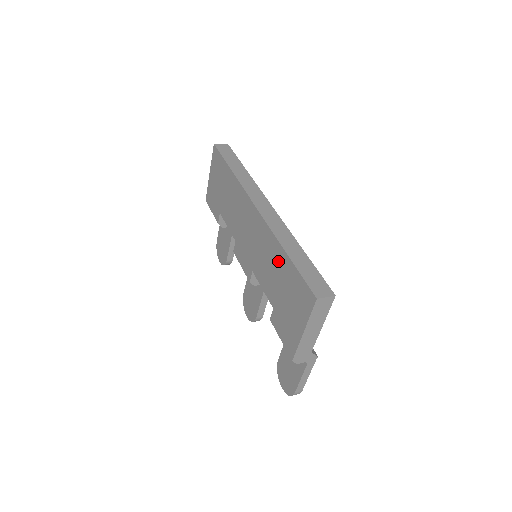
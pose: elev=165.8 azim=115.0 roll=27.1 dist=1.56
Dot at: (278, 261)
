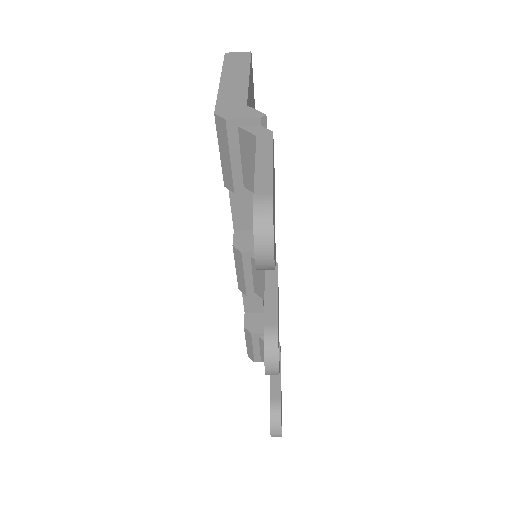
Dot at: occluded
